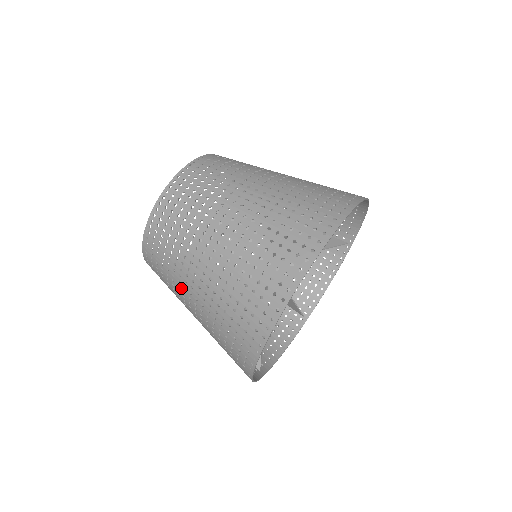
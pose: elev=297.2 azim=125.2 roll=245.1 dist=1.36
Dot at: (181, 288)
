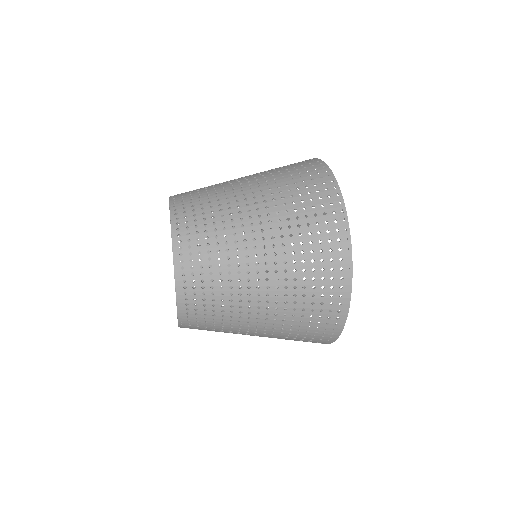
Dot at: (239, 232)
